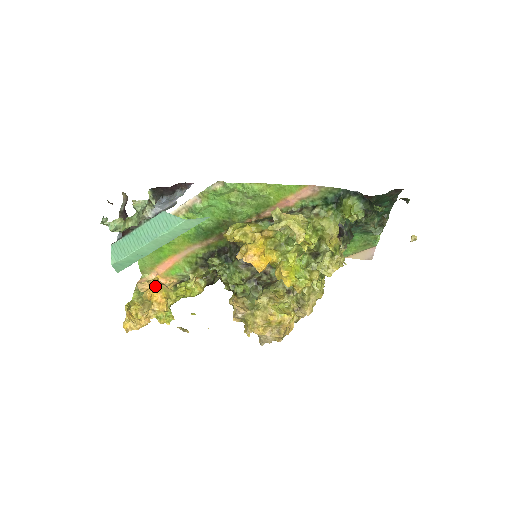
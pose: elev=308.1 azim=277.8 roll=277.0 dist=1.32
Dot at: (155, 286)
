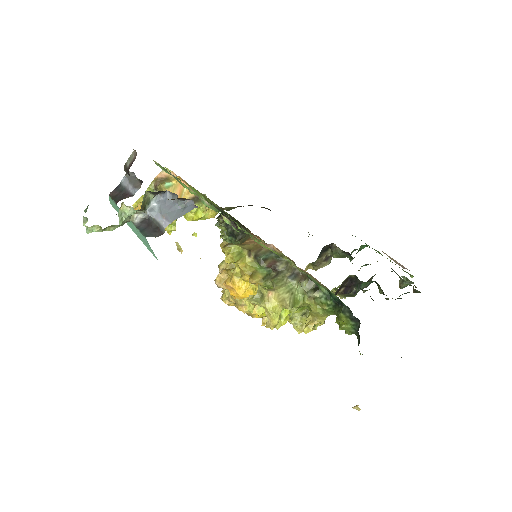
Dot at: occluded
